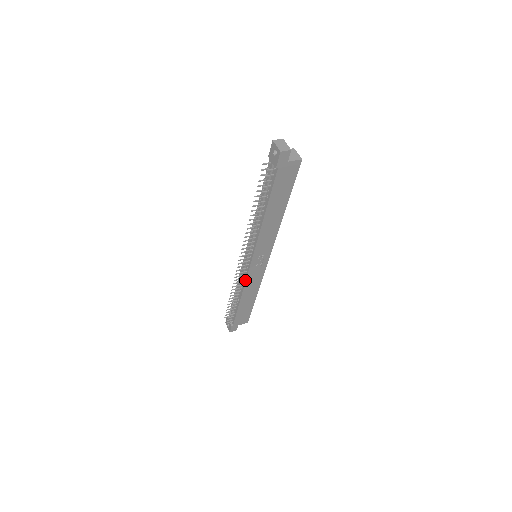
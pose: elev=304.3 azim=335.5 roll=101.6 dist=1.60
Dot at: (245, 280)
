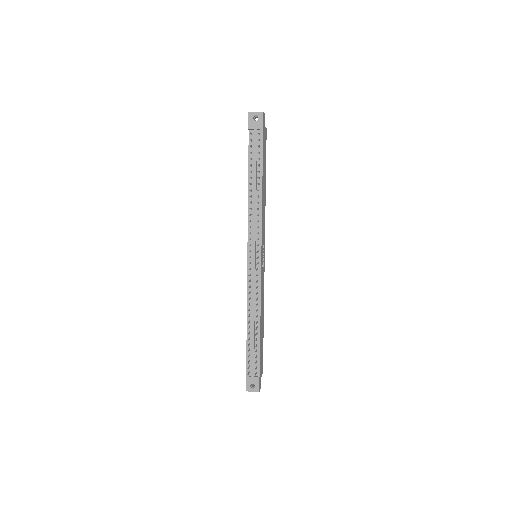
Dot at: (260, 287)
